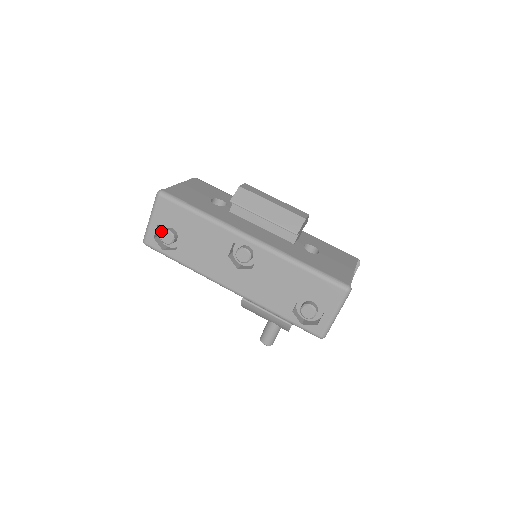
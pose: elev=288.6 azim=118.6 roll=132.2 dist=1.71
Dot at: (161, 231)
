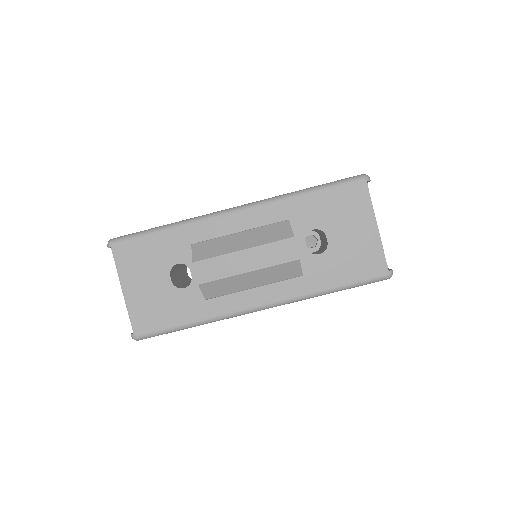
Dot at: occluded
